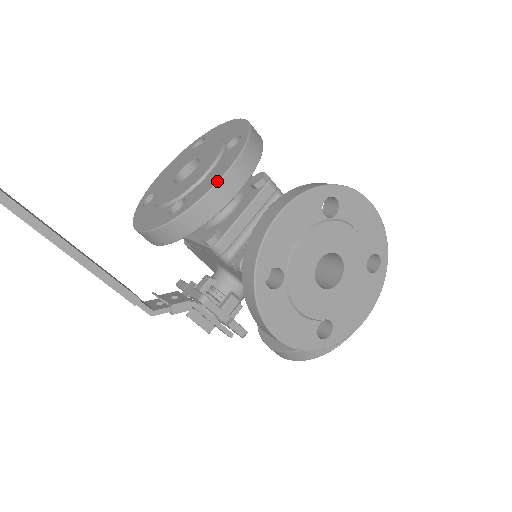
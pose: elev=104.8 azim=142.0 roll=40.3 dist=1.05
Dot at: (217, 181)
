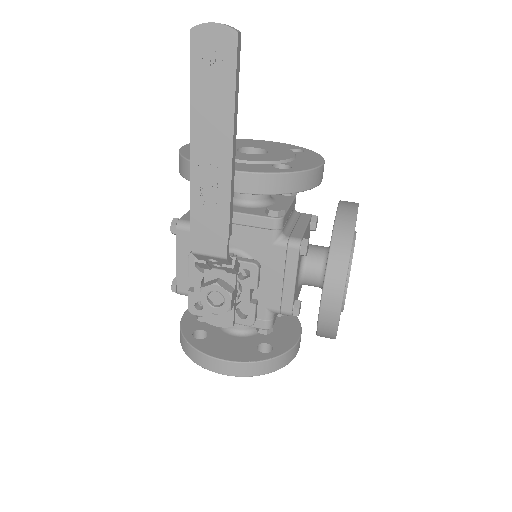
Dot at: (322, 163)
